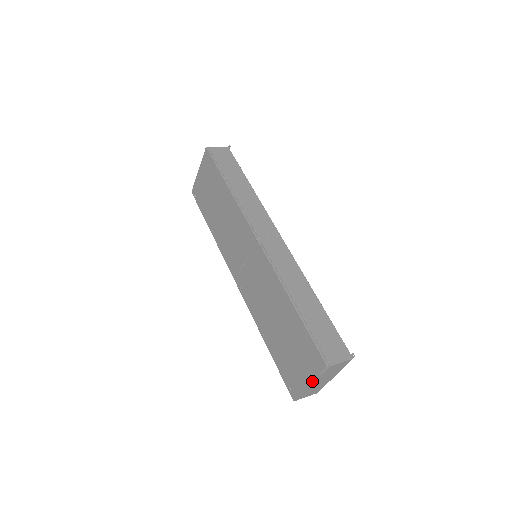
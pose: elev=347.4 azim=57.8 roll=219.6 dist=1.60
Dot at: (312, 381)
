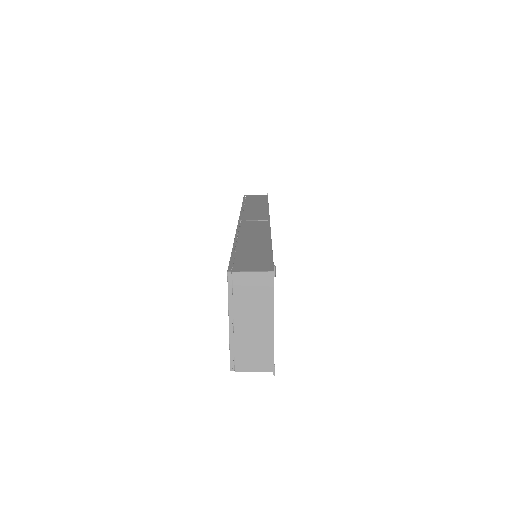
Dot at: (228, 313)
